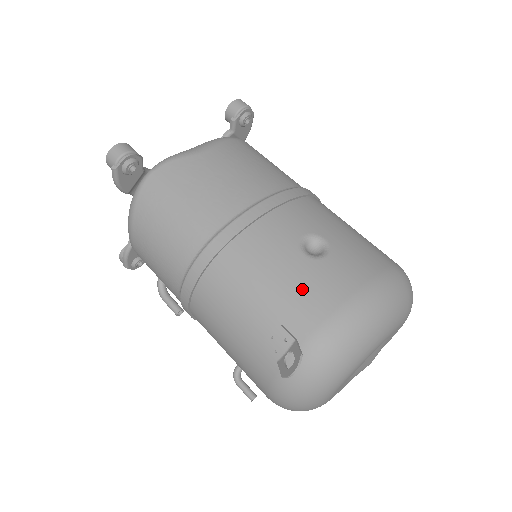
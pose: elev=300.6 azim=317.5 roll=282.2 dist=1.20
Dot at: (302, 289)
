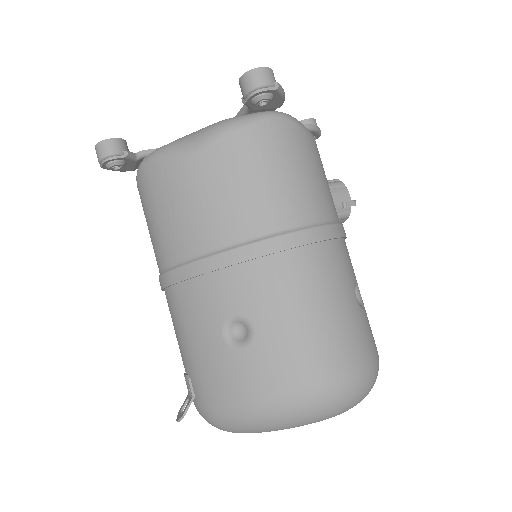
Dot at: (207, 367)
